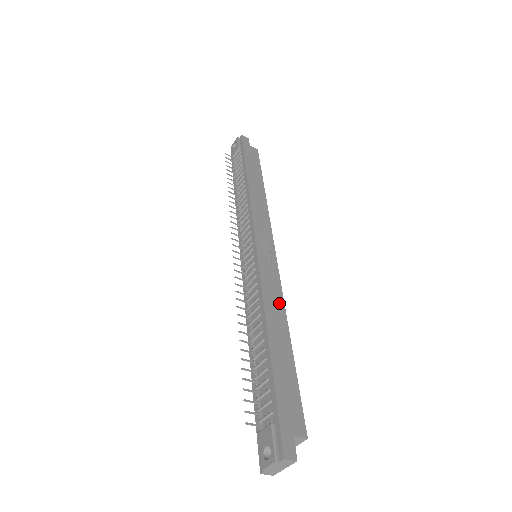
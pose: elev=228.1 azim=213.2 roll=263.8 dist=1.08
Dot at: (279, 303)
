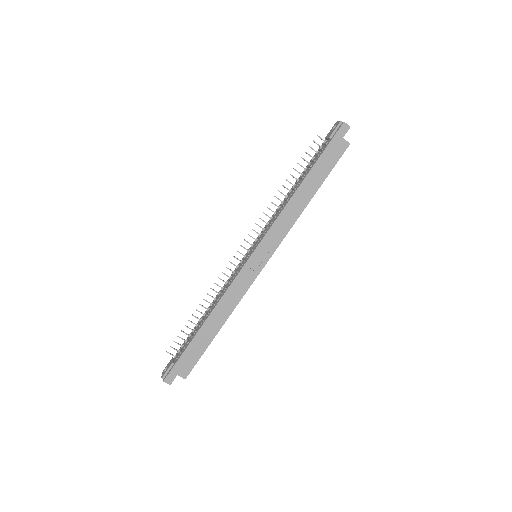
Dot at: (233, 304)
